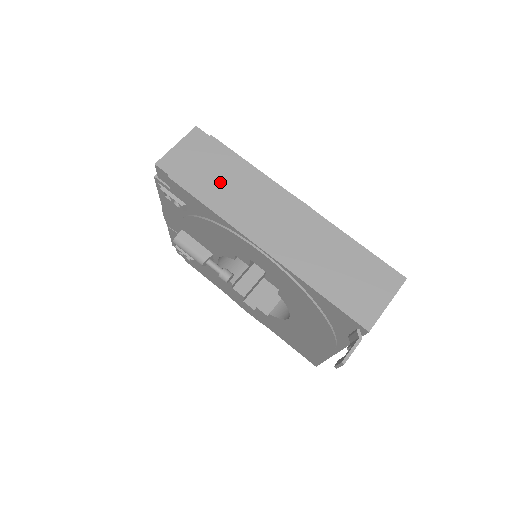
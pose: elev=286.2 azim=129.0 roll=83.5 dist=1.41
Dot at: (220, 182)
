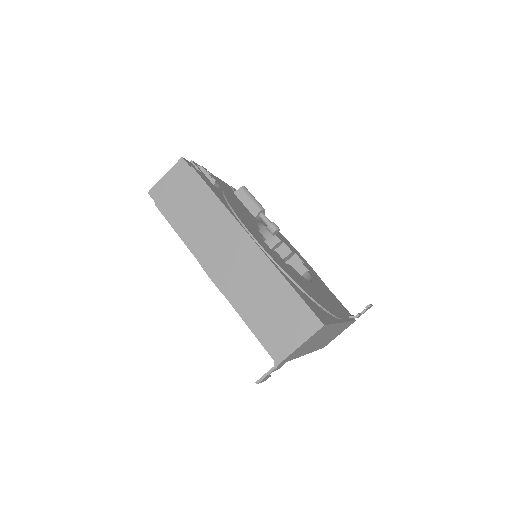
Dot at: (191, 213)
